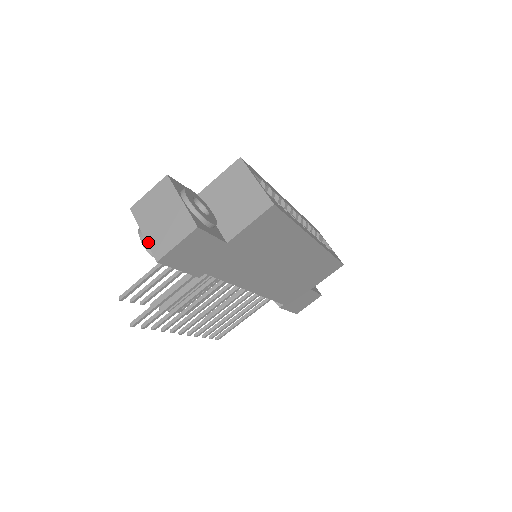
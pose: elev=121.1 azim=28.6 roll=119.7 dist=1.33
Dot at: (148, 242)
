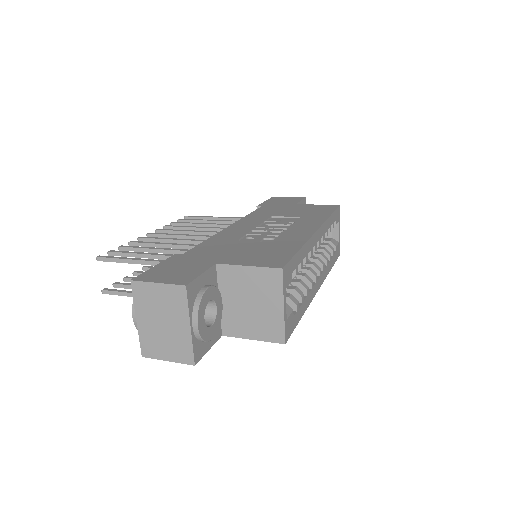
Dot at: (139, 332)
